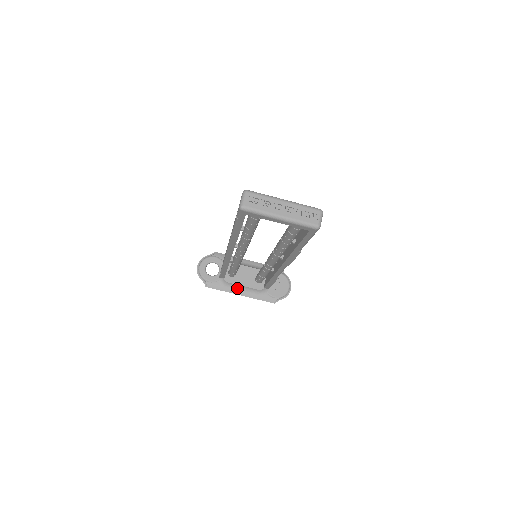
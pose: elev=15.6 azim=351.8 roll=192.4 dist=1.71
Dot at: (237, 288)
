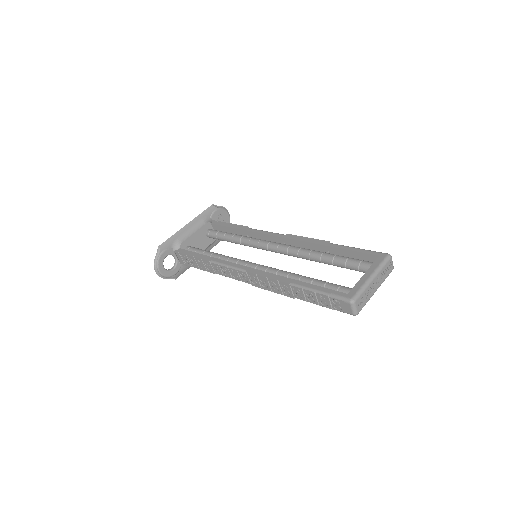
Dot at: occluded
